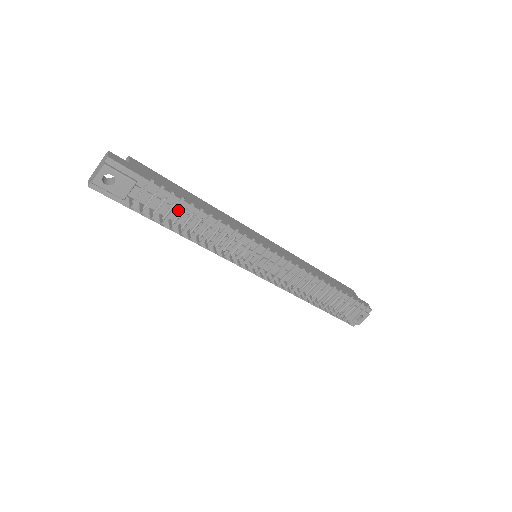
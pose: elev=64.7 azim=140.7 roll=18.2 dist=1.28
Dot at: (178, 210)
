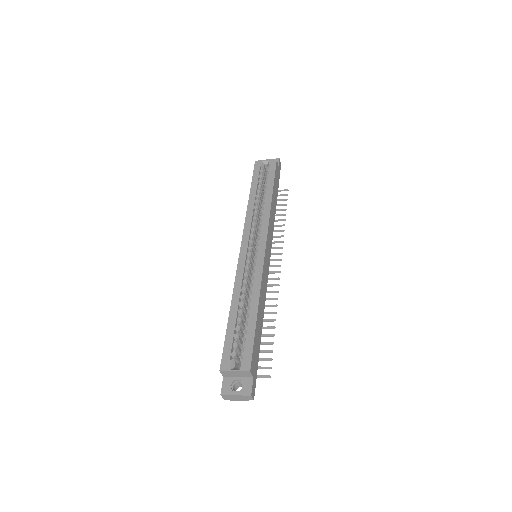
Dot at: occluded
